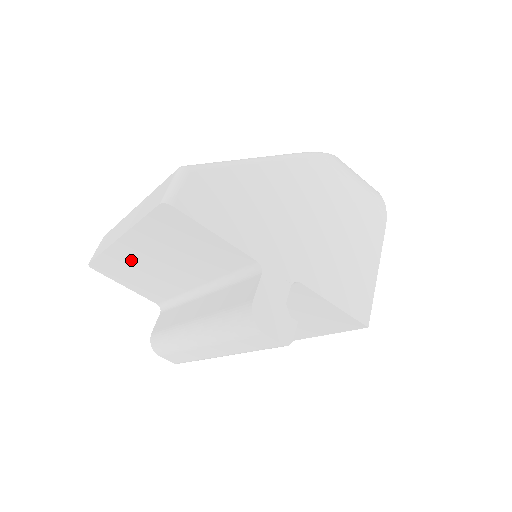
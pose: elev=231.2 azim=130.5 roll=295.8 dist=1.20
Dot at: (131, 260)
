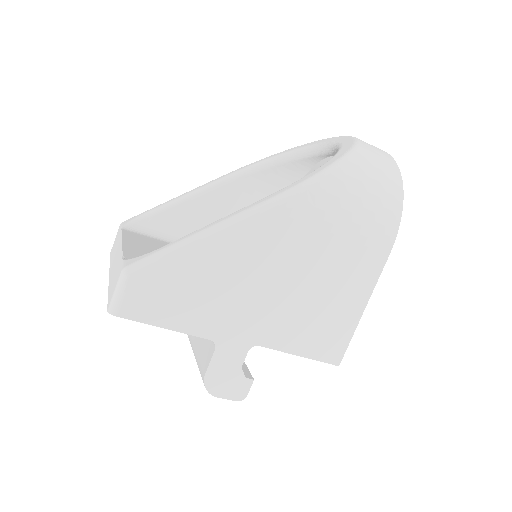
Dot at: occluded
